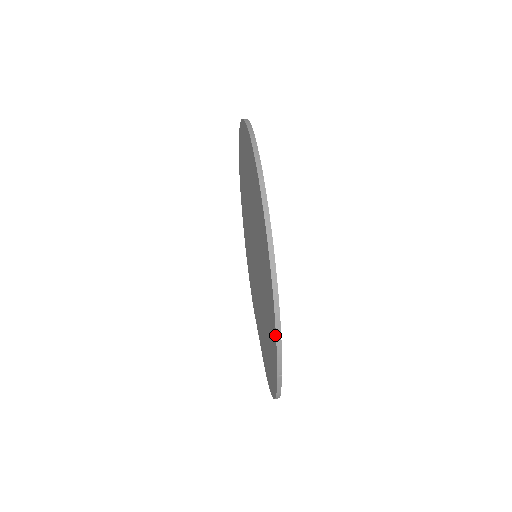
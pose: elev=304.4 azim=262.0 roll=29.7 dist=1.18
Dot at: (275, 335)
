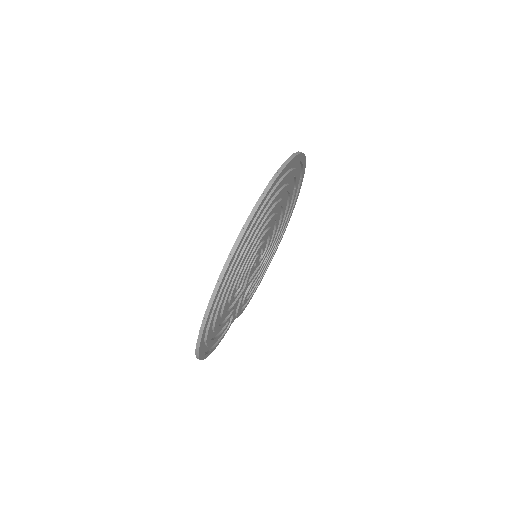
Dot at: (214, 290)
